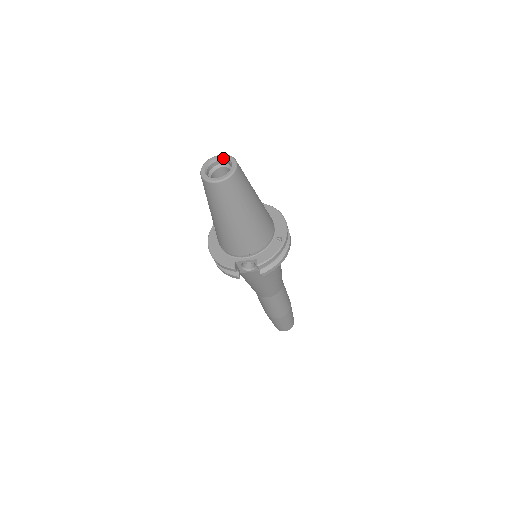
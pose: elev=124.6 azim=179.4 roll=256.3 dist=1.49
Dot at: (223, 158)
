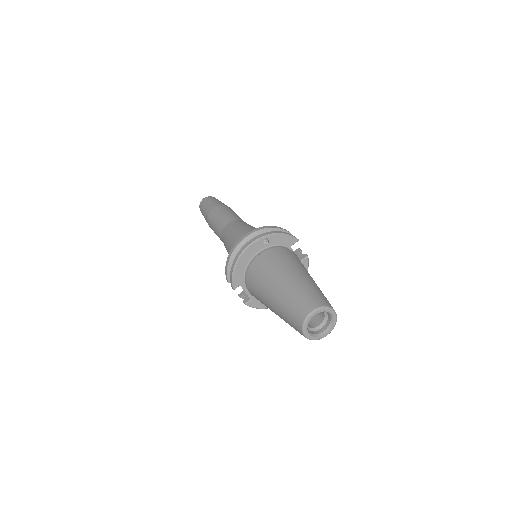
Dot at: (332, 318)
